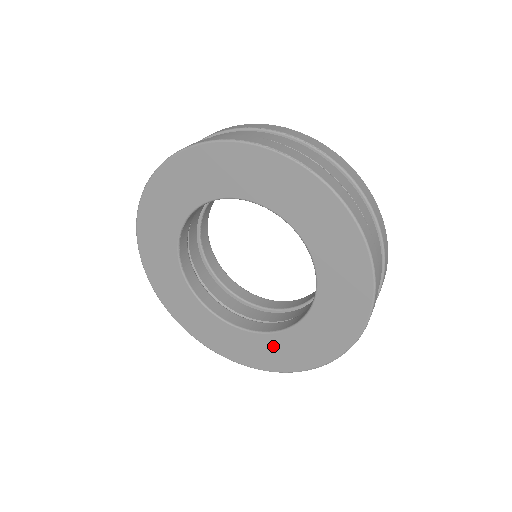
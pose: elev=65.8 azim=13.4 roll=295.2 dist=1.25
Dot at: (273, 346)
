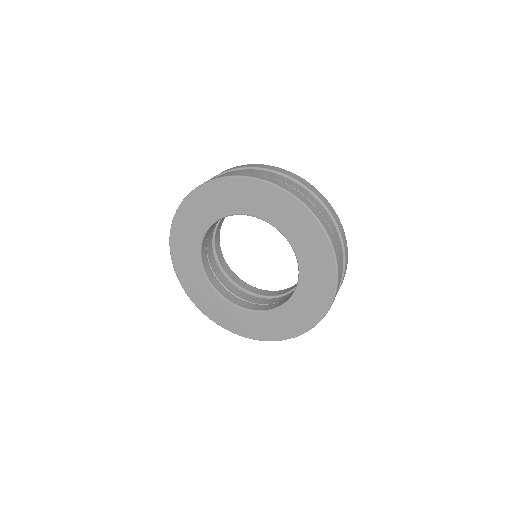
Dot at: (307, 294)
